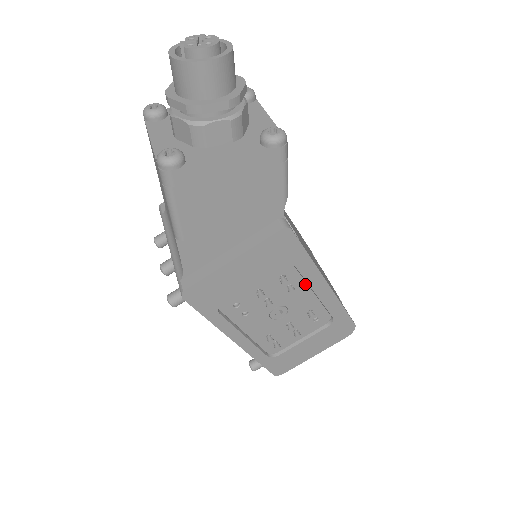
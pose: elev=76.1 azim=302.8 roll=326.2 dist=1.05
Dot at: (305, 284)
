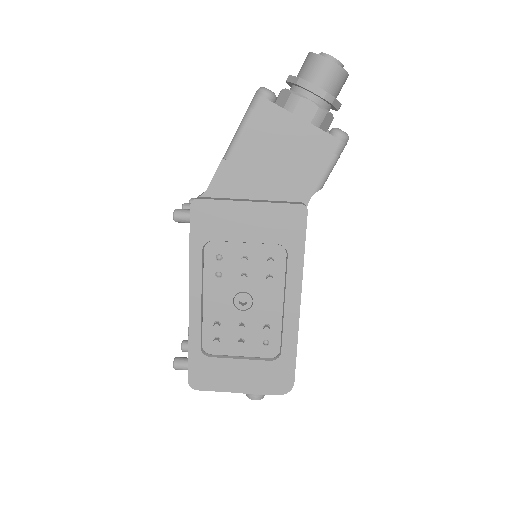
Dot at: (282, 287)
